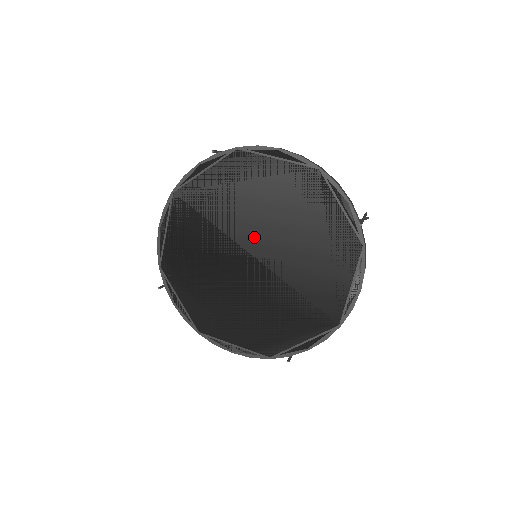
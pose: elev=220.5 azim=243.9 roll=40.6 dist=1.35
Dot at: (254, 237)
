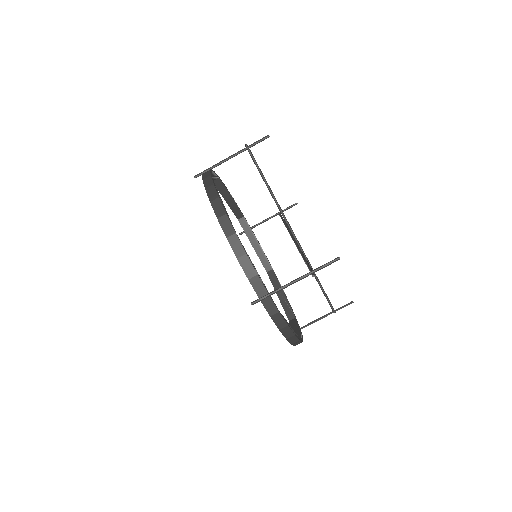
Dot at: occluded
